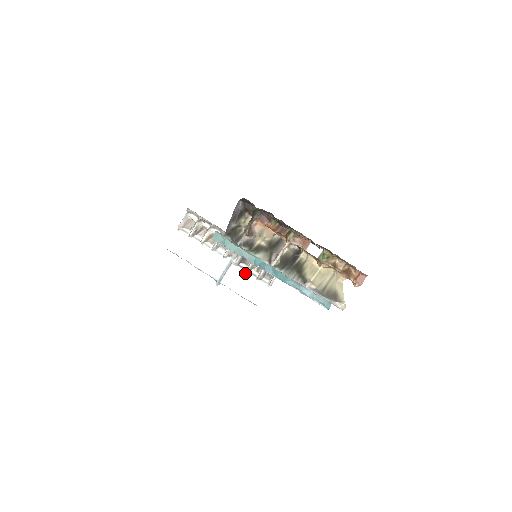
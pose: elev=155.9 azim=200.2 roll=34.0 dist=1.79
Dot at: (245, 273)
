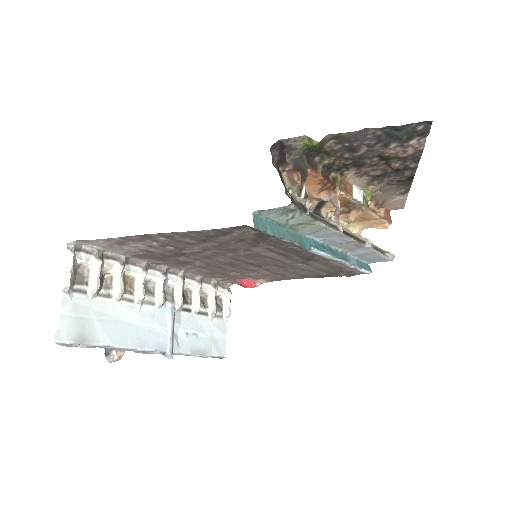
Dot at: (194, 317)
